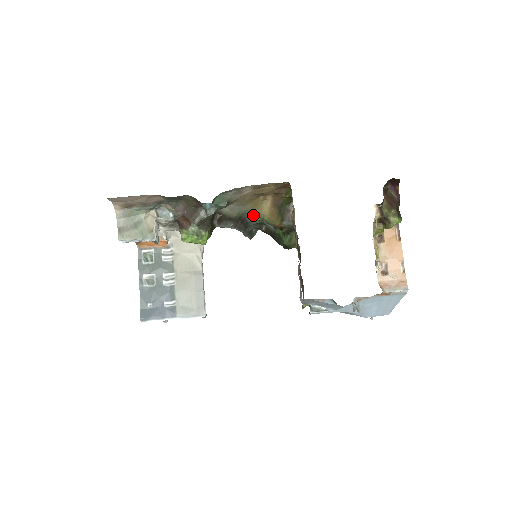
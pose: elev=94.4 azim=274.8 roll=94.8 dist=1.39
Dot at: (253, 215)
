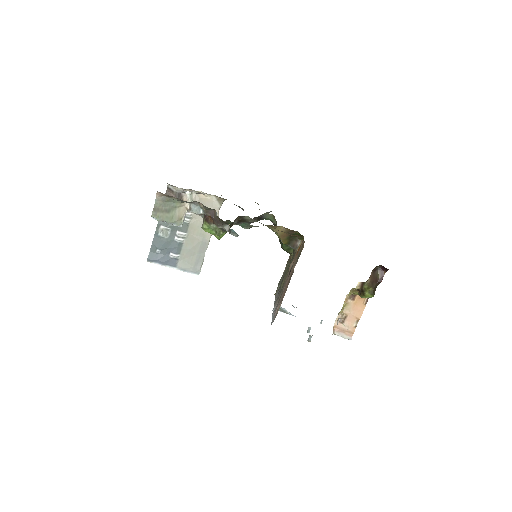
Dot at: (269, 215)
